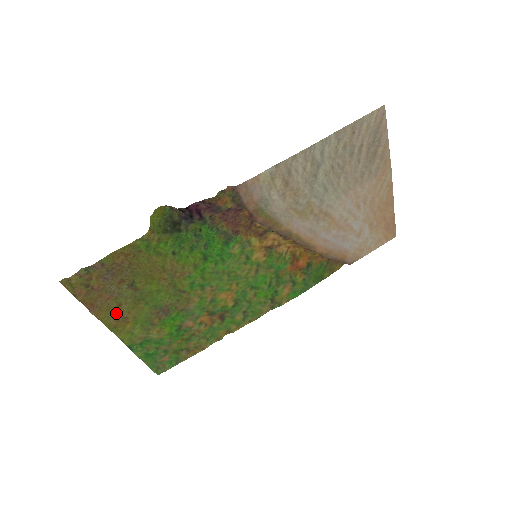
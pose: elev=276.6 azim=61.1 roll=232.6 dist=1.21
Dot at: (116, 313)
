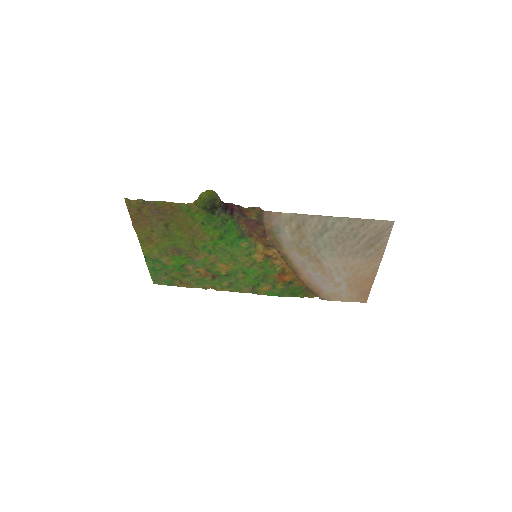
Dot at: (148, 234)
